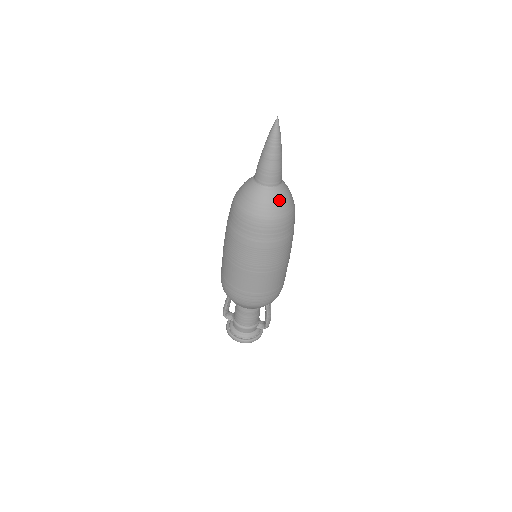
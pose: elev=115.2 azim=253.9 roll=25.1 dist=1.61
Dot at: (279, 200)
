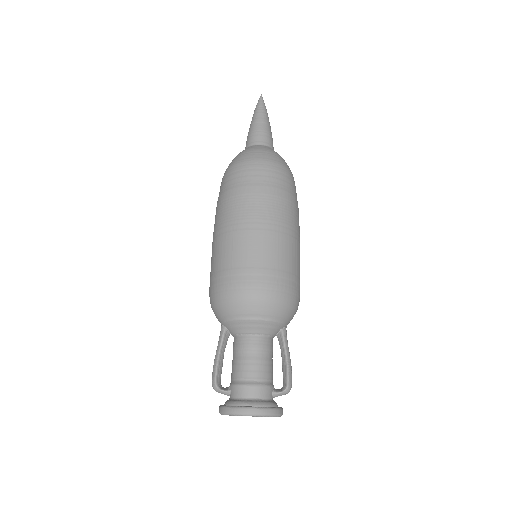
Dot at: (277, 154)
